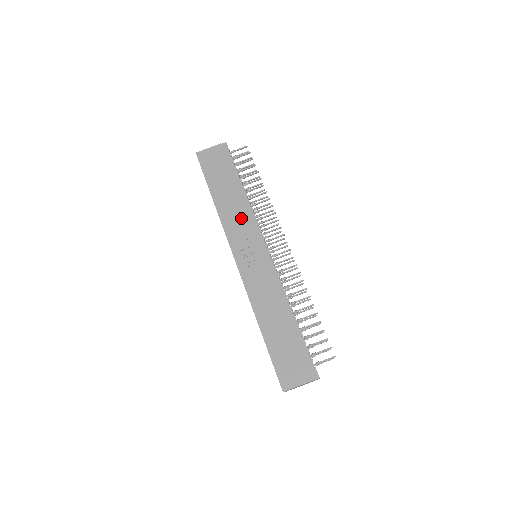
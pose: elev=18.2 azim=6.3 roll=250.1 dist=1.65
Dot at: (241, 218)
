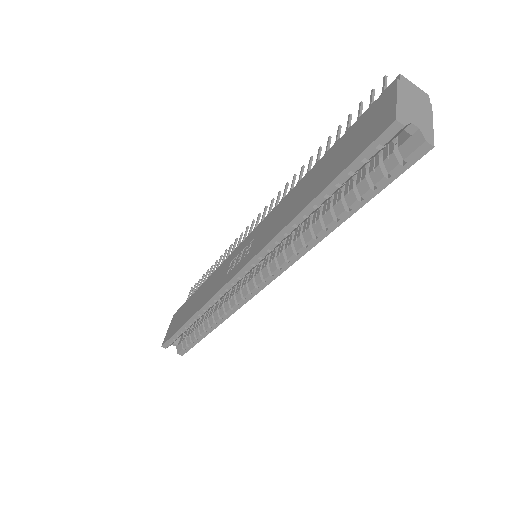
Dot at: (215, 278)
